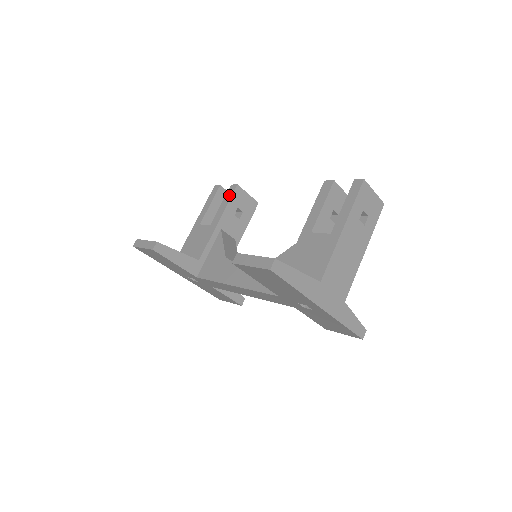
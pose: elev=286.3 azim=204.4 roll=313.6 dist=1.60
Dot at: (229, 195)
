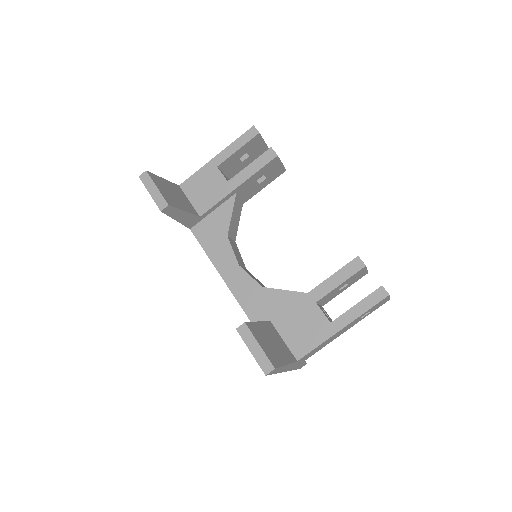
Dot at: (263, 161)
